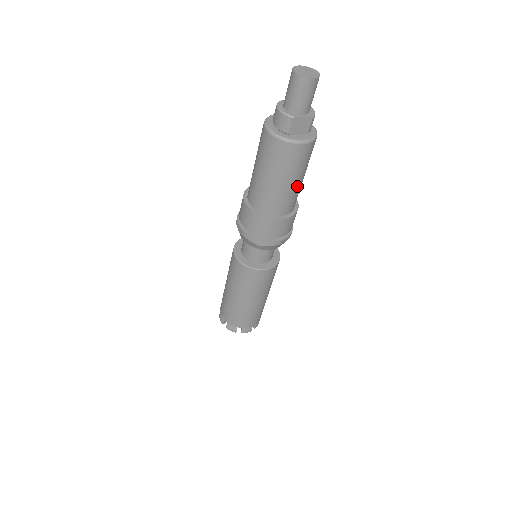
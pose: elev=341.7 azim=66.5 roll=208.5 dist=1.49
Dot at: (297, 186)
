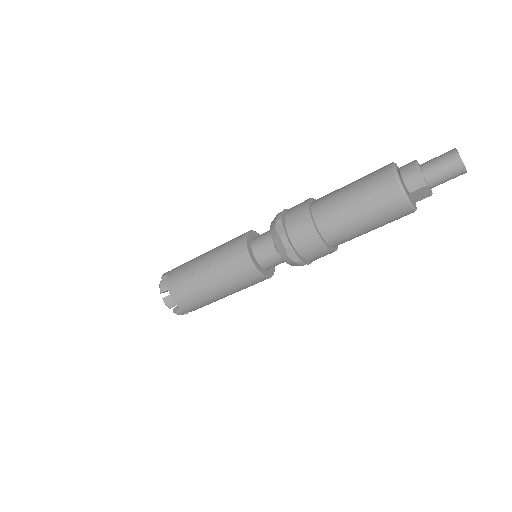
Dot at: (365, 233)
